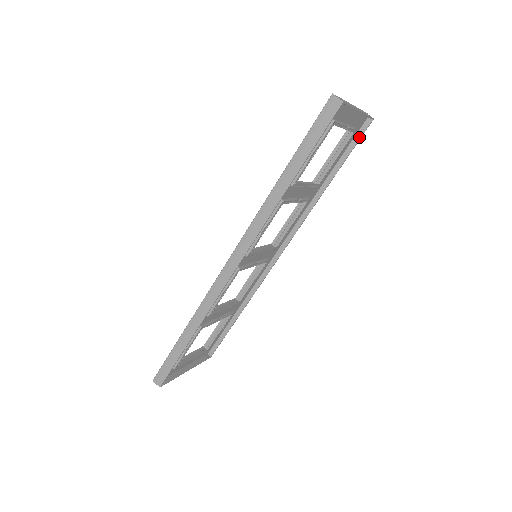
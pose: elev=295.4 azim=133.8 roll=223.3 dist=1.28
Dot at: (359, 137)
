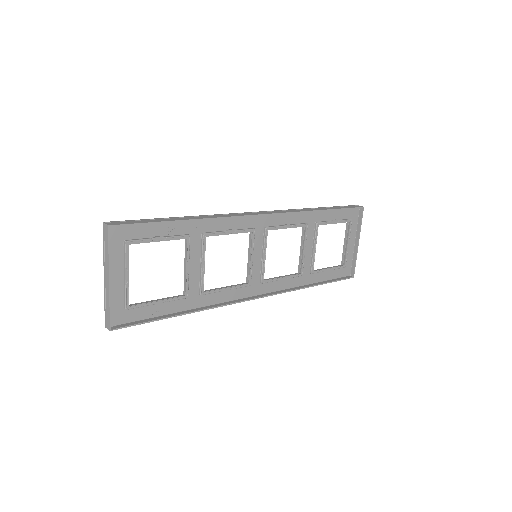
Dot at: (343, 278)
